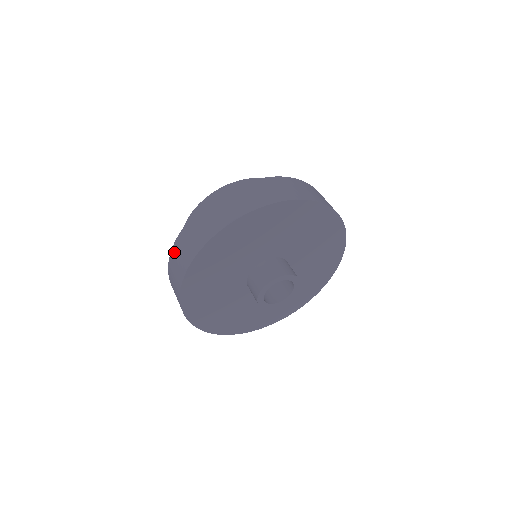
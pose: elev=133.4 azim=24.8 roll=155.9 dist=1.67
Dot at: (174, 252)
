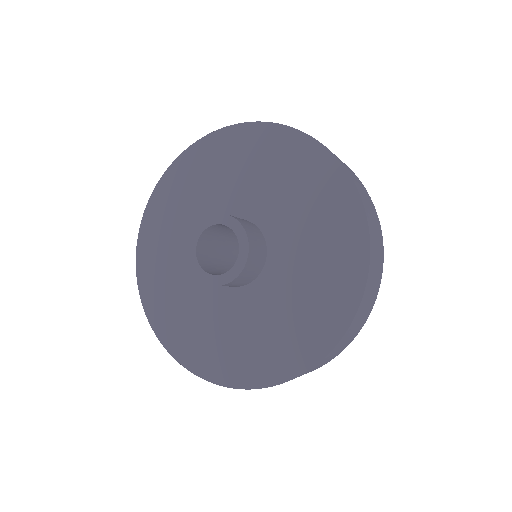
Dot at: occluded
